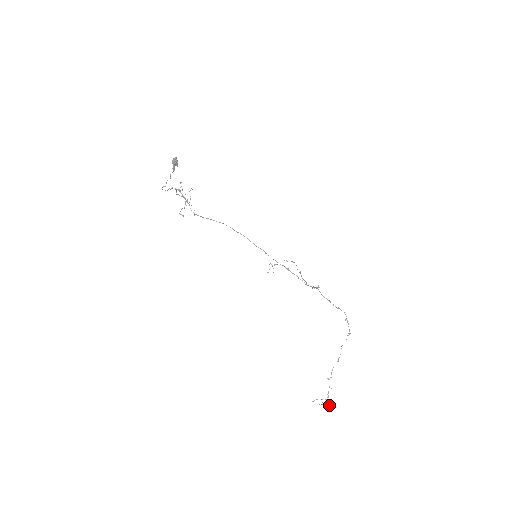
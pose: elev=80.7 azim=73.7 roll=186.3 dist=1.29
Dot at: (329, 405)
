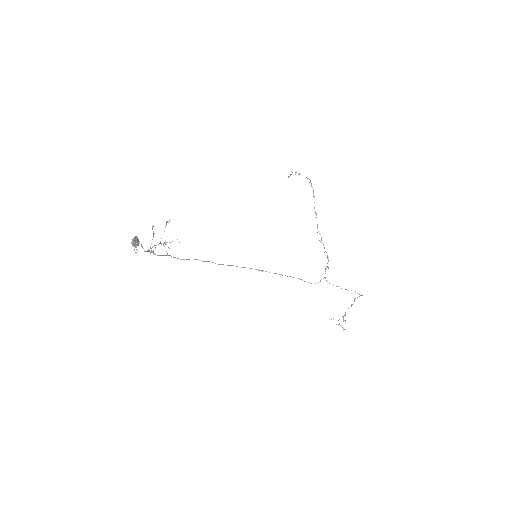
Dot at: occluded
